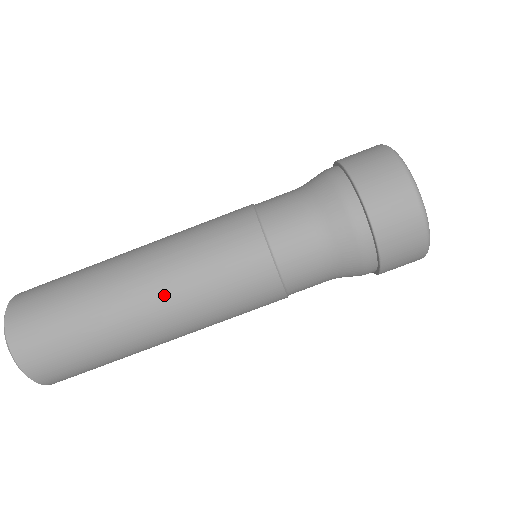
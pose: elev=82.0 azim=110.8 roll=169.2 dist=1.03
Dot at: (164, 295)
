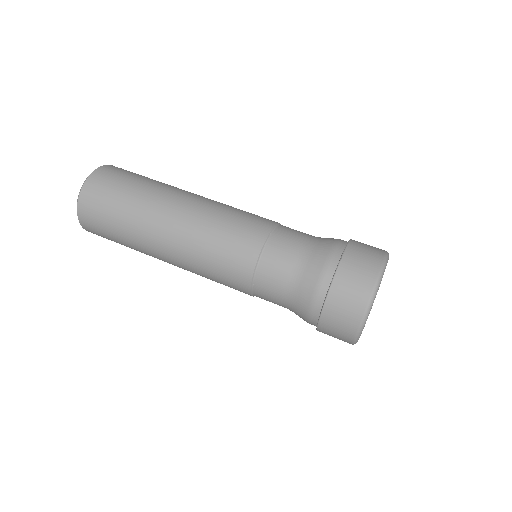
Dot at: (207, 198)
